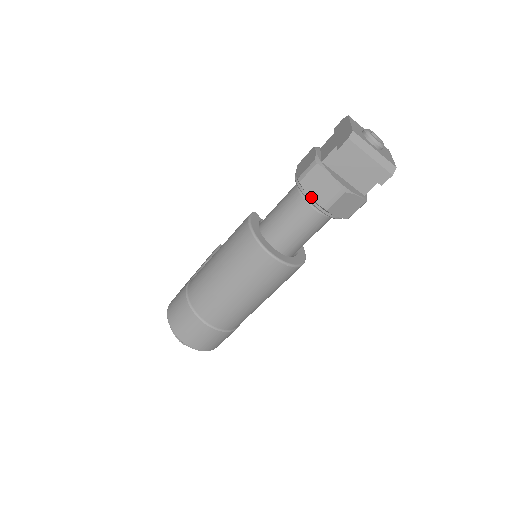
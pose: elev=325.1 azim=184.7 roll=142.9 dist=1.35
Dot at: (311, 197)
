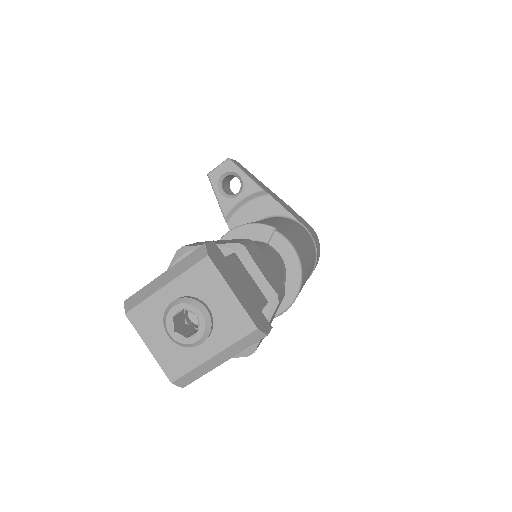
Dot at: occluded
